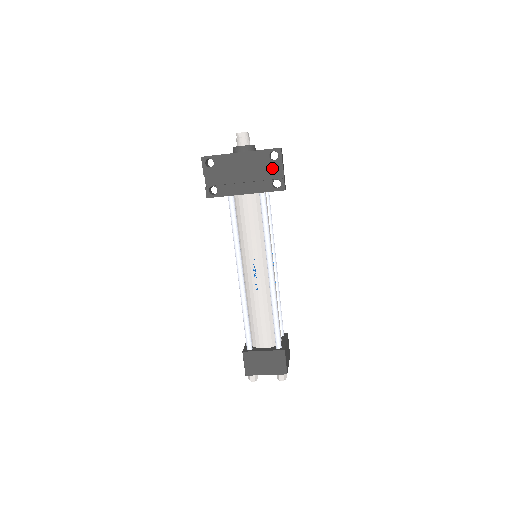
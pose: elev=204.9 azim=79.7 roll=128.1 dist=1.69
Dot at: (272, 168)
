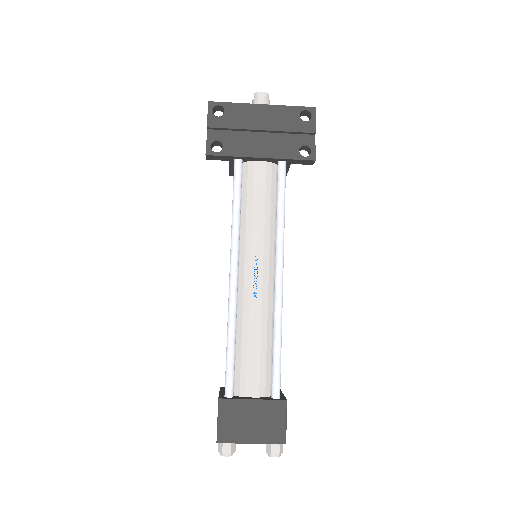
Dot at: (302, 130)
